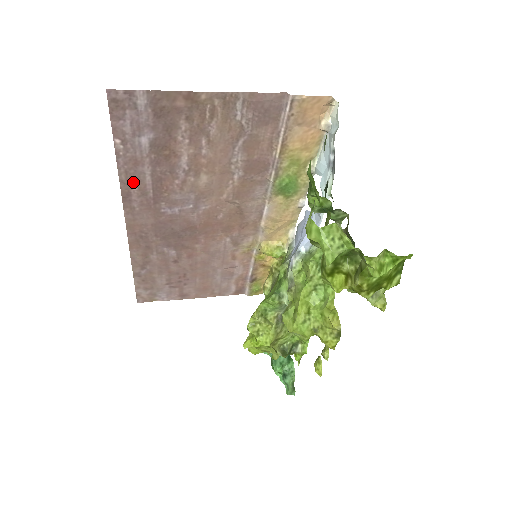
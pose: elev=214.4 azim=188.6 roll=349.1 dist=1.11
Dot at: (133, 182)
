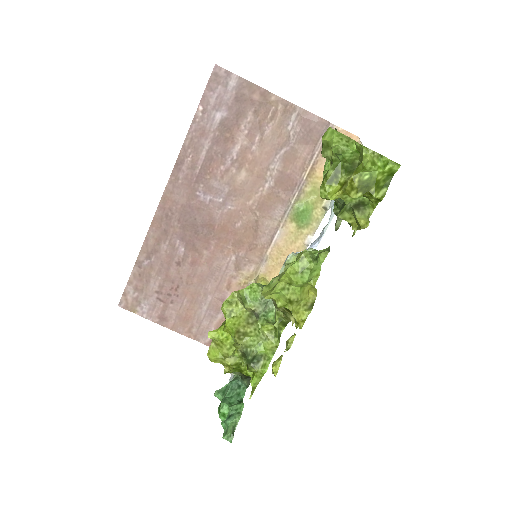
Dot at: (191, 151)
